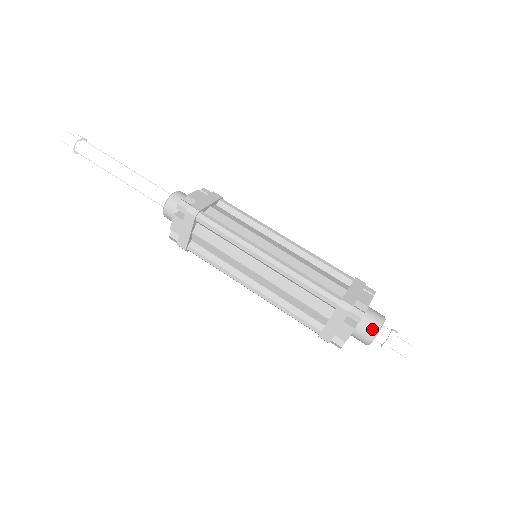
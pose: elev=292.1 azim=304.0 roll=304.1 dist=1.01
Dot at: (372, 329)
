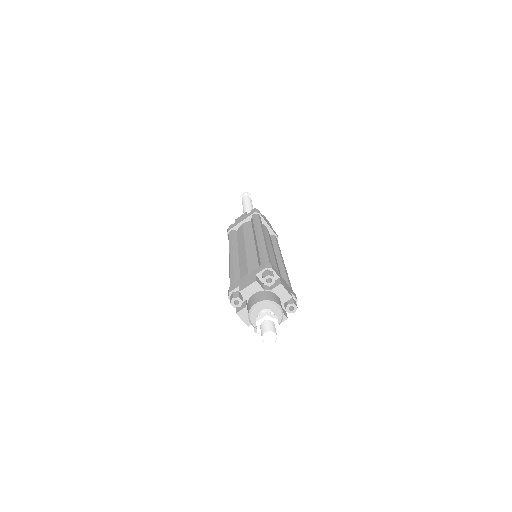
Dot at: (266, 297)
